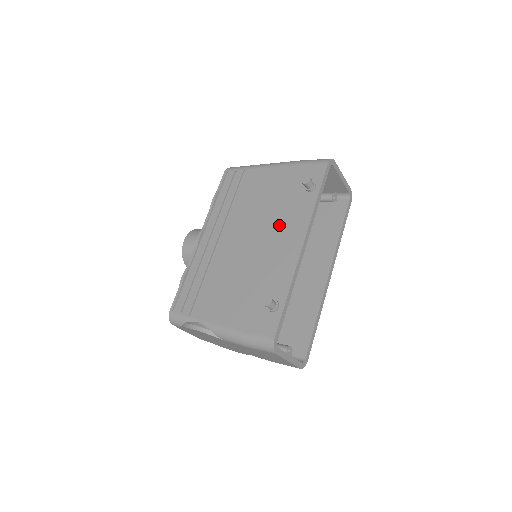
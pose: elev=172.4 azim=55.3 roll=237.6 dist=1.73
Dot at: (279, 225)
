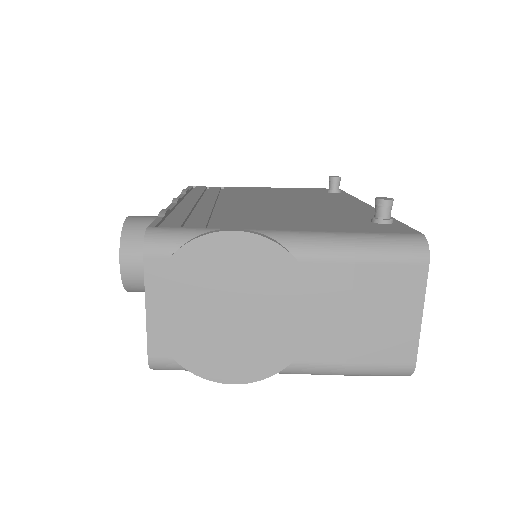
Dot at: (316, 199)
